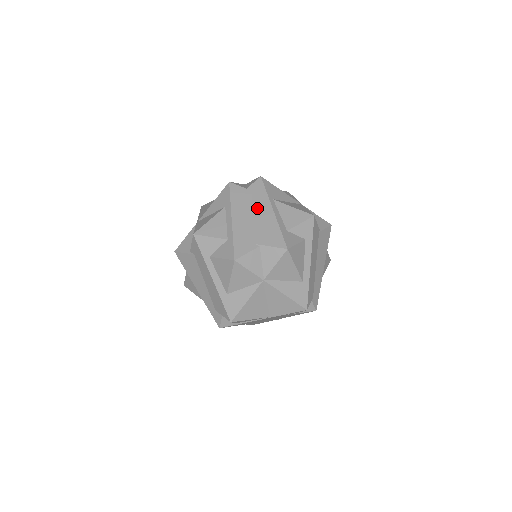
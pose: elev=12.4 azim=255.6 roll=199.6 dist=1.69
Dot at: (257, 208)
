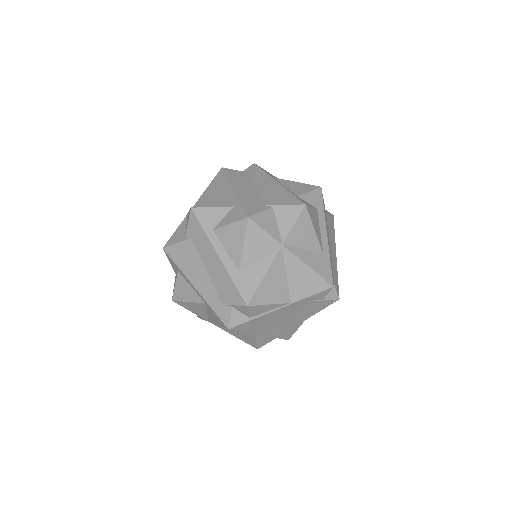
Dot at: (259, 182)
